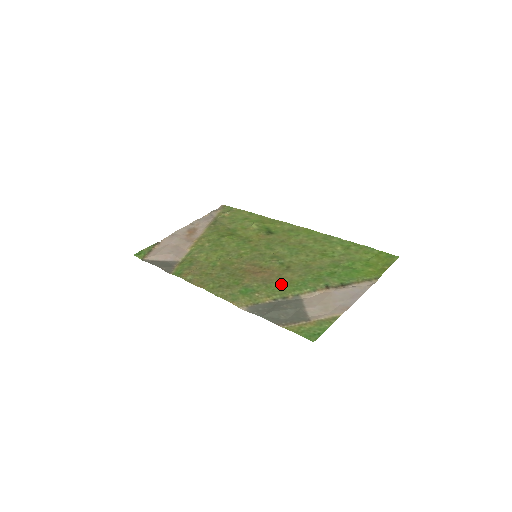
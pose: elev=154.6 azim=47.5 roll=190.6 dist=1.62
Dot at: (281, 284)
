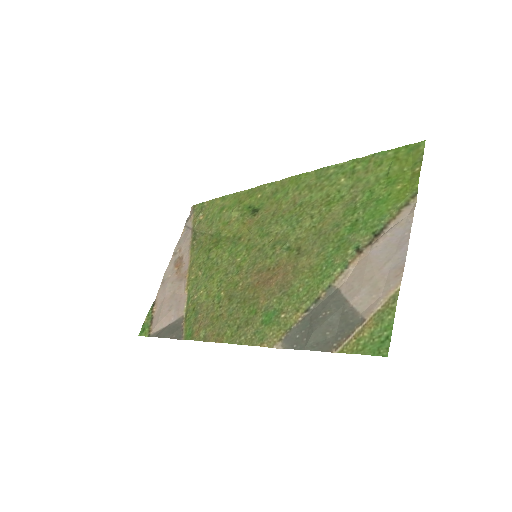
Dot at: (302, 282)
